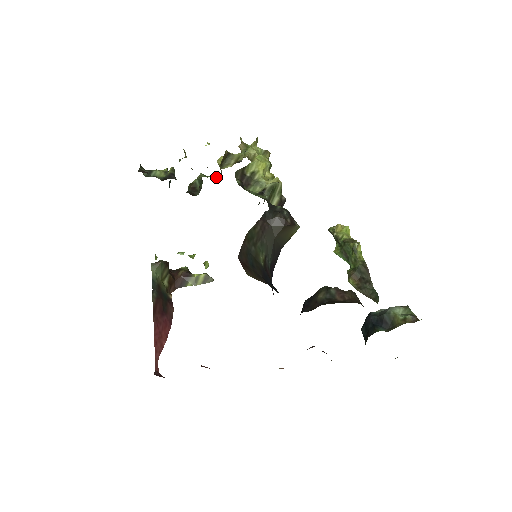
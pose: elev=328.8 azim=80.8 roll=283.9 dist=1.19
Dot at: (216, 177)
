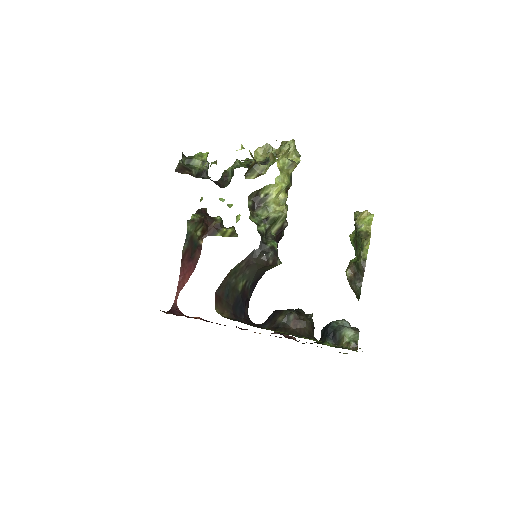
Dot at: (251, 163)
